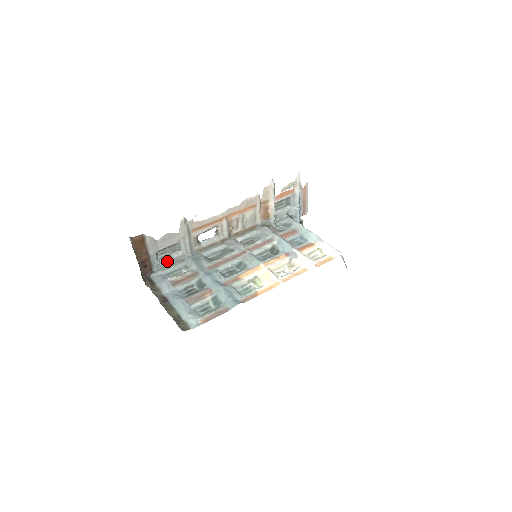
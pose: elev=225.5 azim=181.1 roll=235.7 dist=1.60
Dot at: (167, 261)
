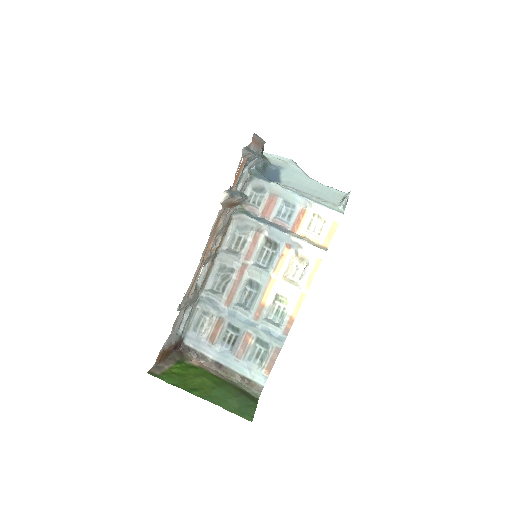
Dot at: (185, 322)
